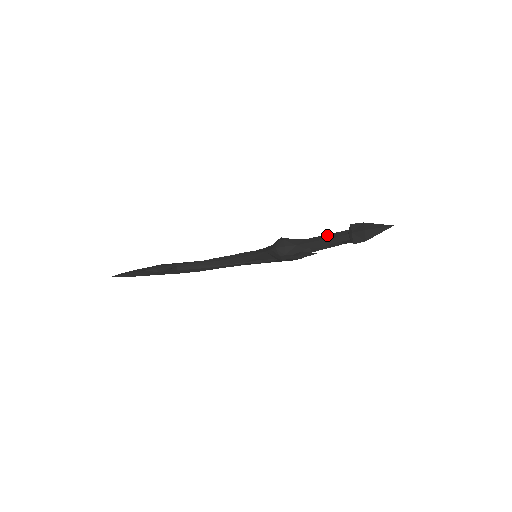
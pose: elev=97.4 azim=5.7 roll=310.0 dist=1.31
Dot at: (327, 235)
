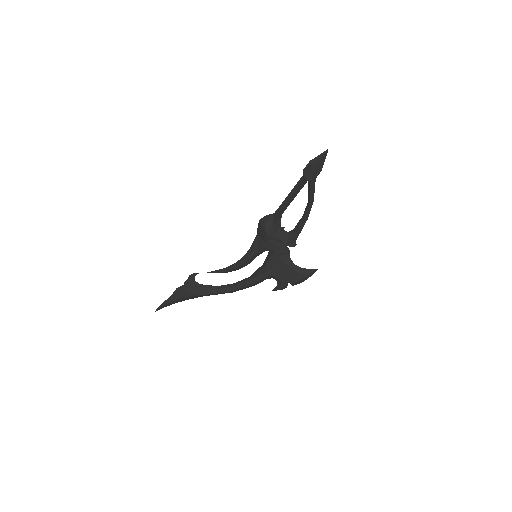
Dot at: (293, 191)
